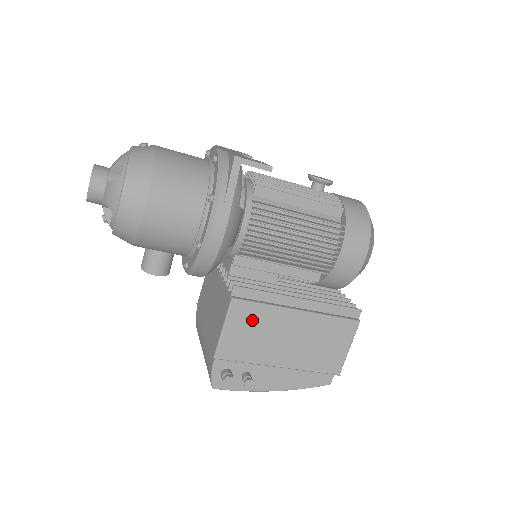
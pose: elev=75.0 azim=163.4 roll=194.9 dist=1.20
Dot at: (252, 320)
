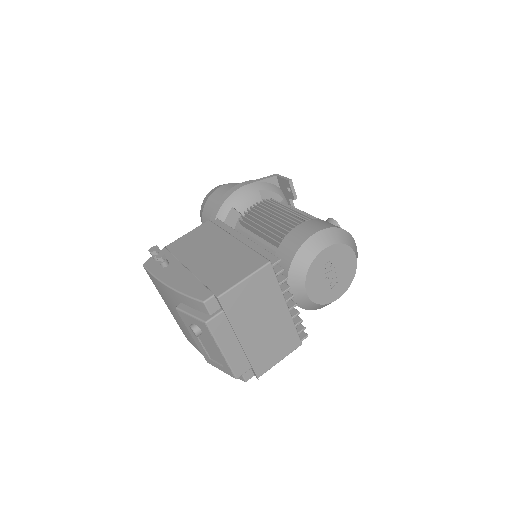
Dot at: (206, 234)
